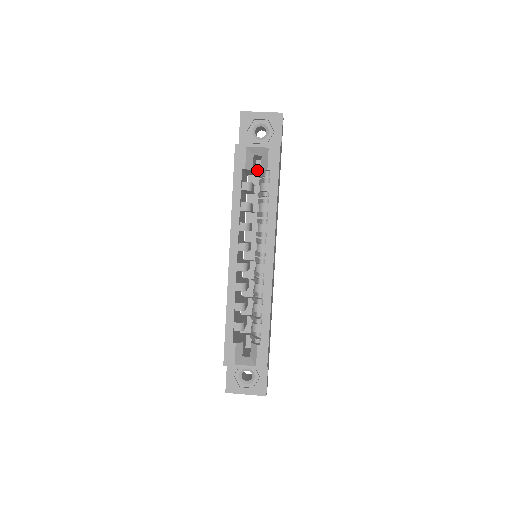
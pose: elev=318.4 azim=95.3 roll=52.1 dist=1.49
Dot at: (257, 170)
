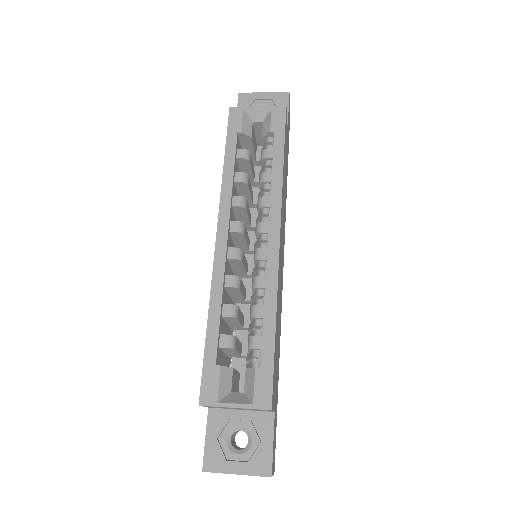
Dot at: (258, 156)
